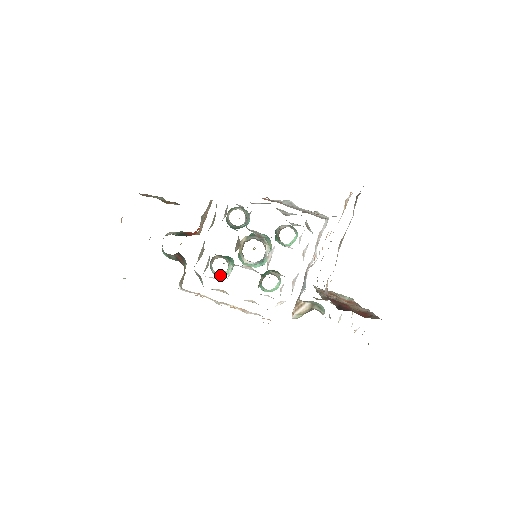
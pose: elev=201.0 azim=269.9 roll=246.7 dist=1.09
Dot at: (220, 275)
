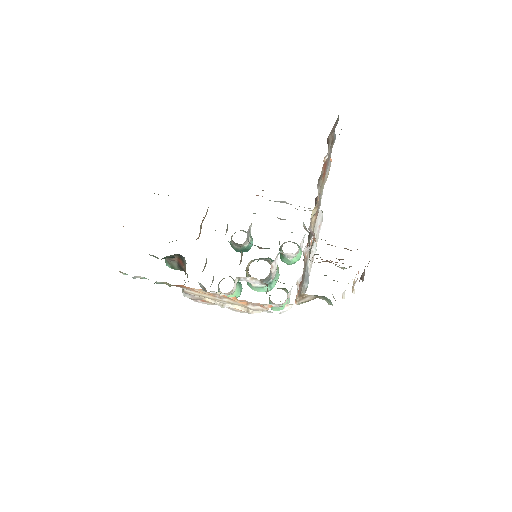
Dot at: occluded
